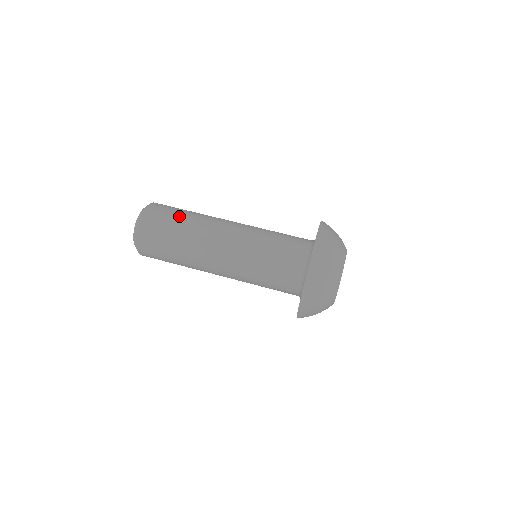
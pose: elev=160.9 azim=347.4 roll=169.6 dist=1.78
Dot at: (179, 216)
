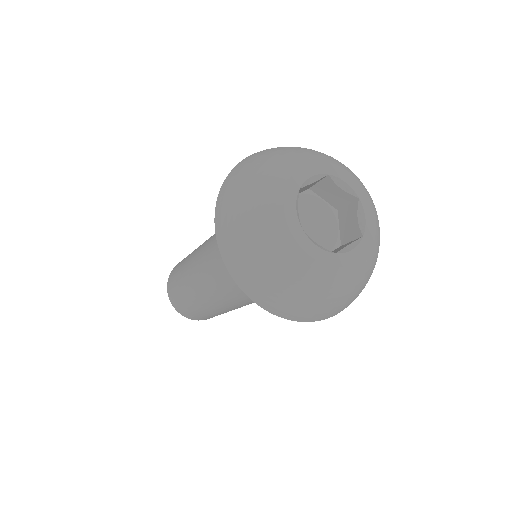
Dot at: occluded
